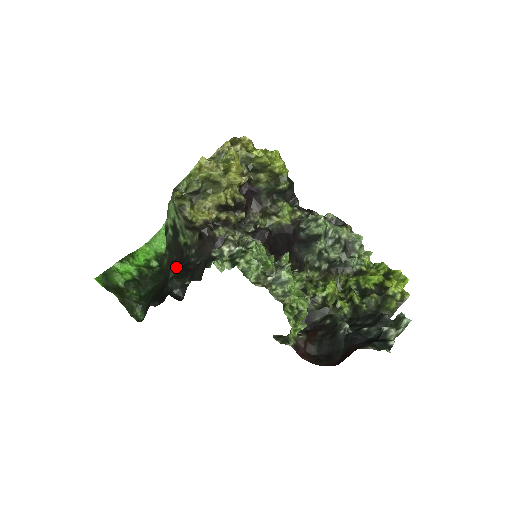
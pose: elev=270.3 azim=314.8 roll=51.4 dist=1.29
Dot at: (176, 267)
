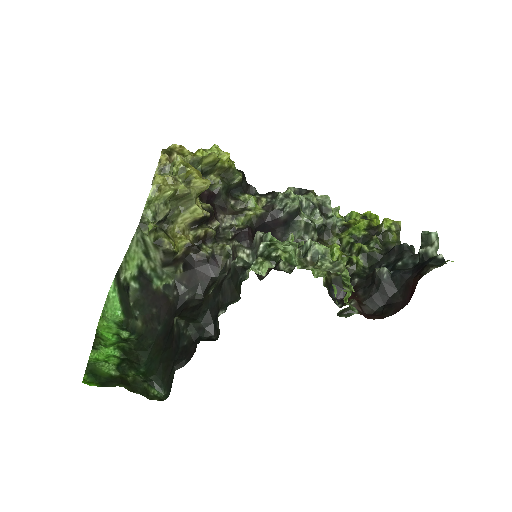
Dot at: (166, 318)
